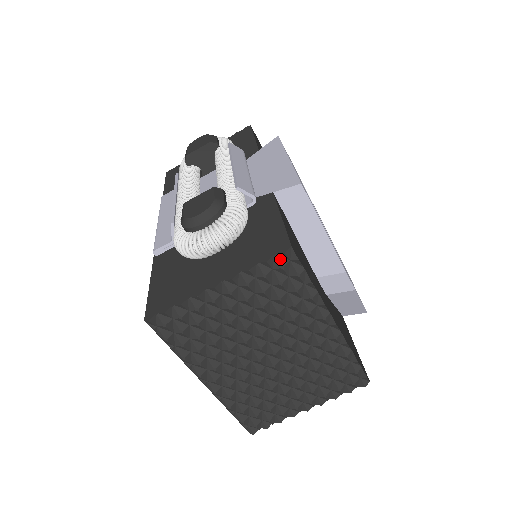
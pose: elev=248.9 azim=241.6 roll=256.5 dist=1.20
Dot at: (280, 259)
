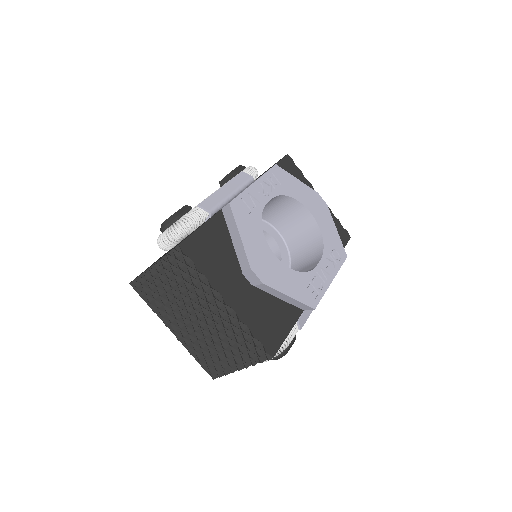
Dot at: (175, 252)
